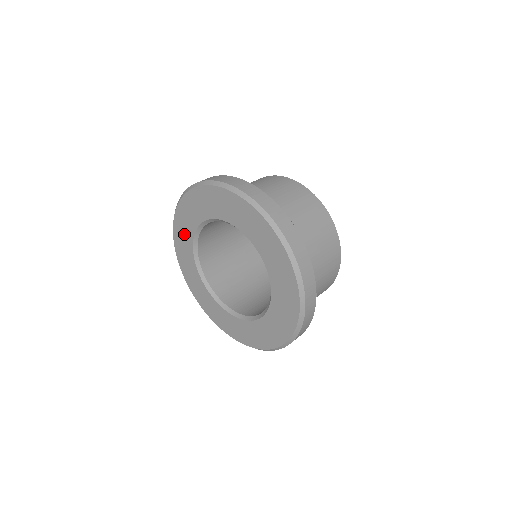
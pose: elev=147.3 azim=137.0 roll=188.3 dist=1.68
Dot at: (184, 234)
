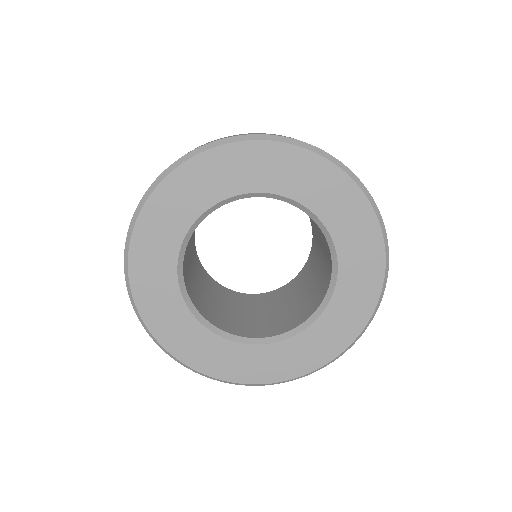
Dot at: (161, 300)
